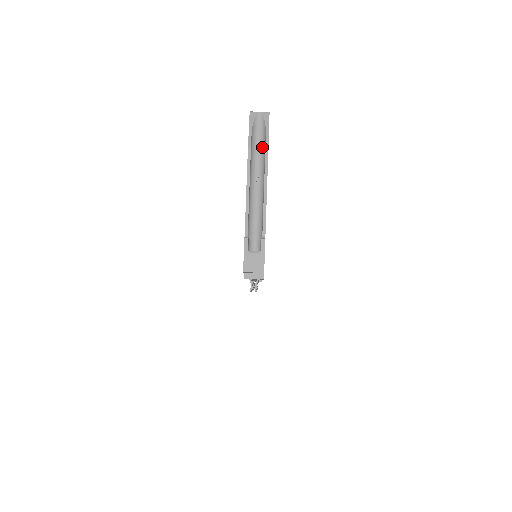
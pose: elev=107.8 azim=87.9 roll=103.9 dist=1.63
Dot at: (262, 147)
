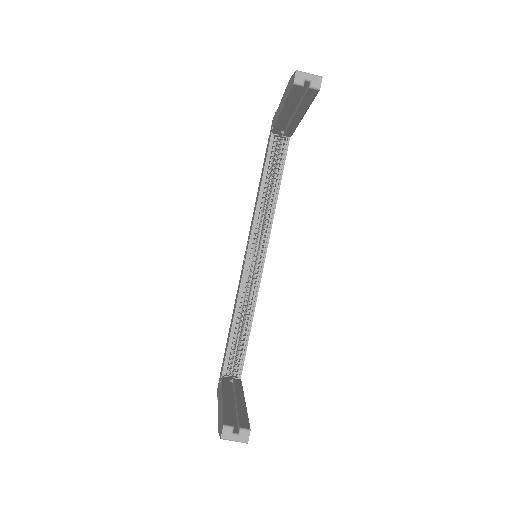
Dot at: occluded
